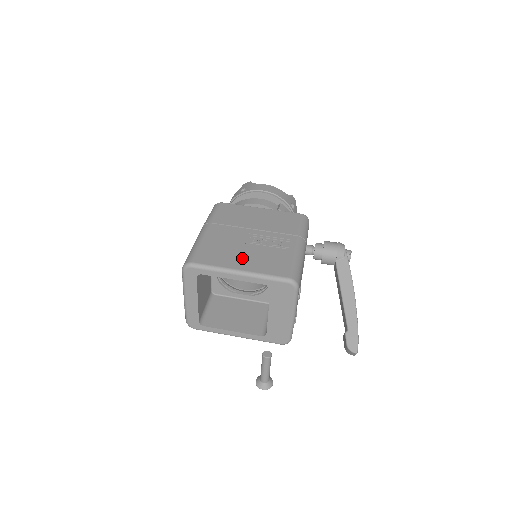
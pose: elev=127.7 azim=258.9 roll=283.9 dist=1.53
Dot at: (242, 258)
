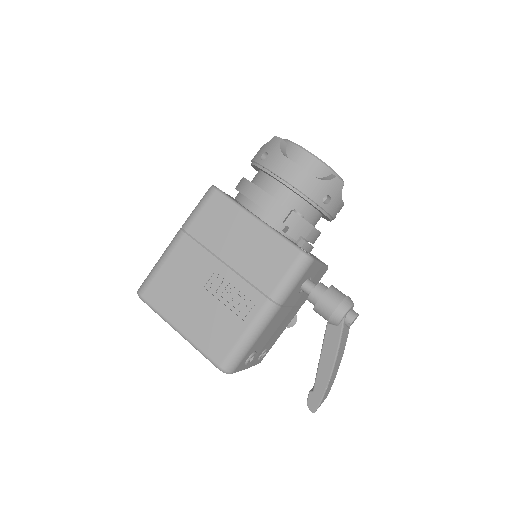
Dot at: (189, 312)
